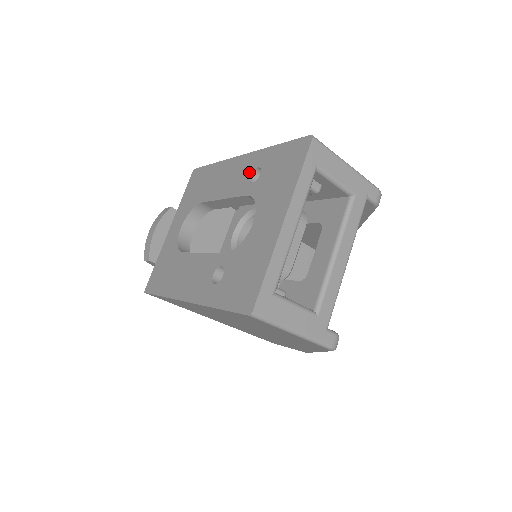
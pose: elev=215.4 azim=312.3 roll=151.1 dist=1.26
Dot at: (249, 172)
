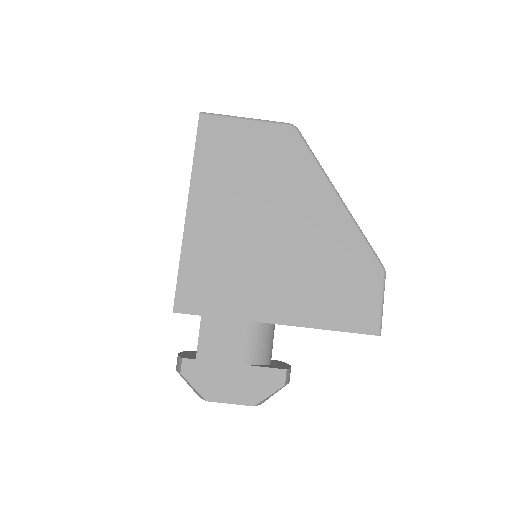
Dot at: occluded
